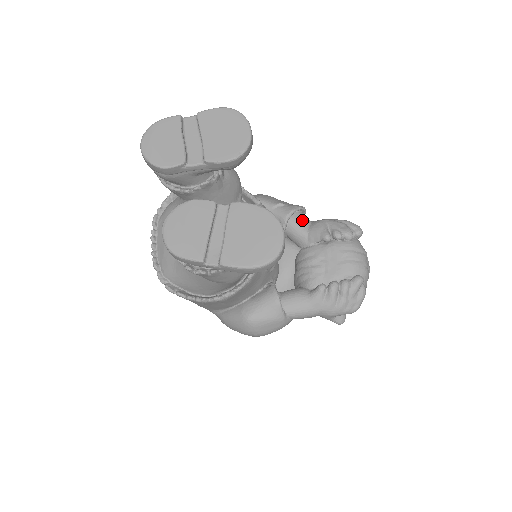
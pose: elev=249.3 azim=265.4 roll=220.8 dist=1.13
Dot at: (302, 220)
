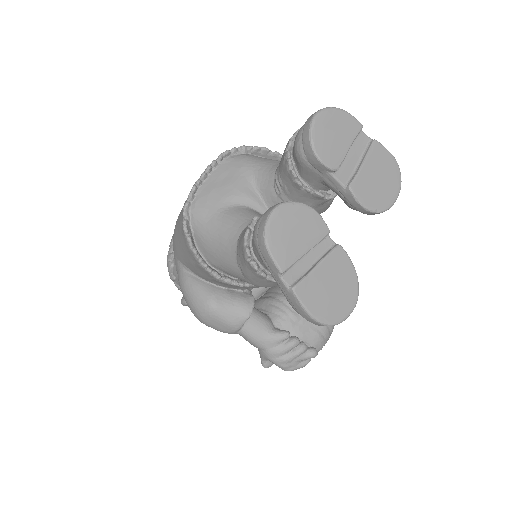
Dot at: occluded
